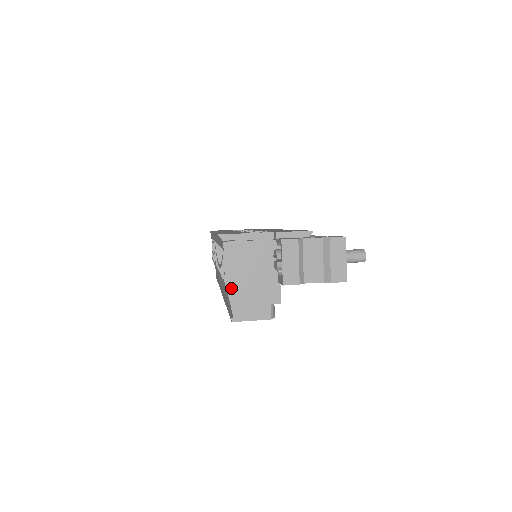
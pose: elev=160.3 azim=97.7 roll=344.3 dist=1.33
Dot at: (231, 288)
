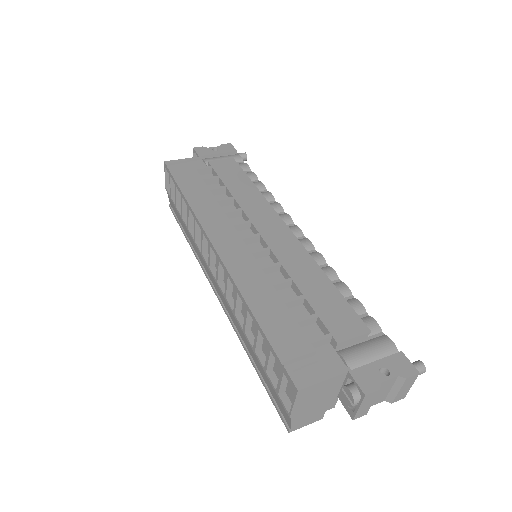
Dot at: (295, 415)
